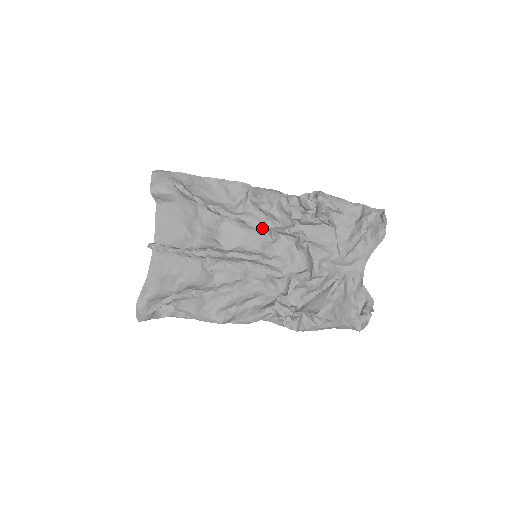
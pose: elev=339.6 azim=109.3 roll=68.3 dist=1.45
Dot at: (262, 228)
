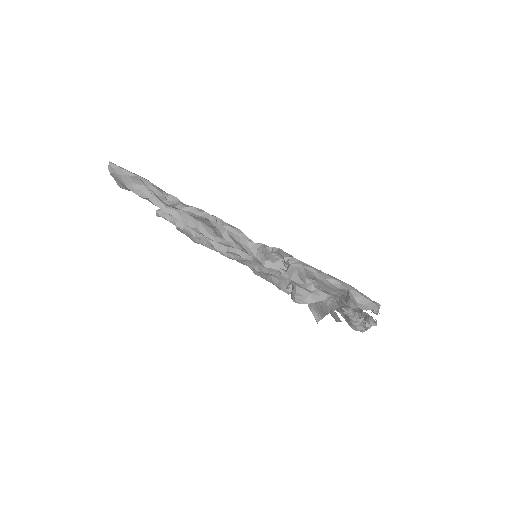
Dot at: occluded
